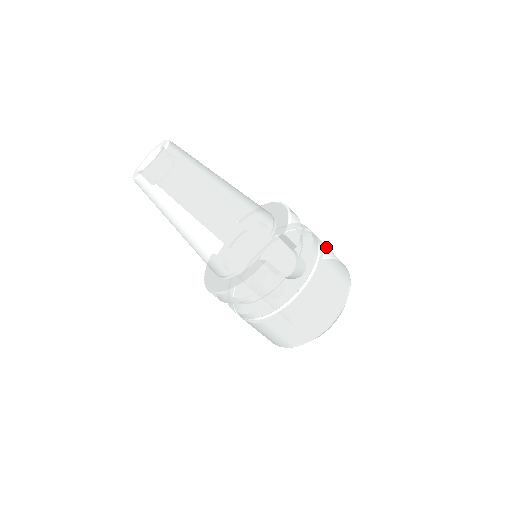
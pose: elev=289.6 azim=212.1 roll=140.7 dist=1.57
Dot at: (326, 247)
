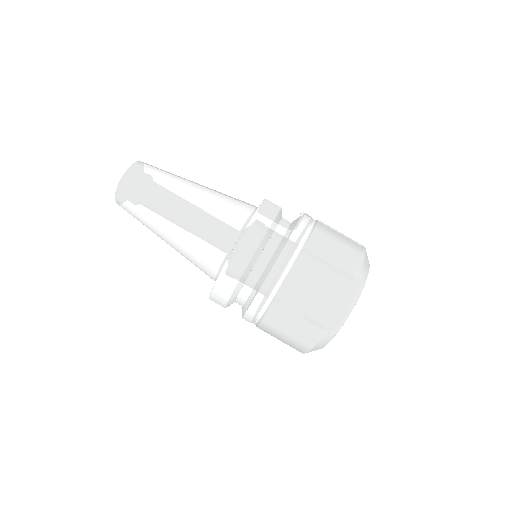
Dot at: occluded
